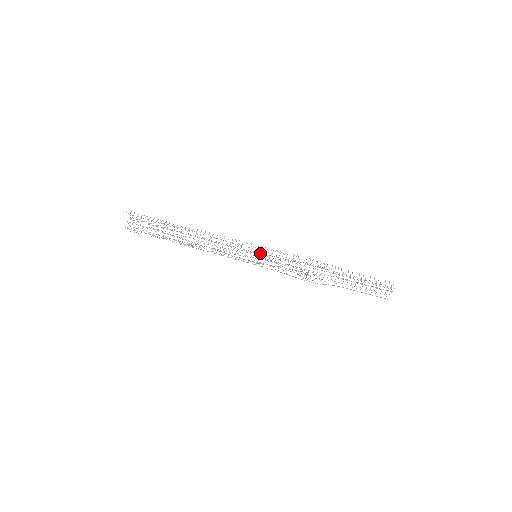
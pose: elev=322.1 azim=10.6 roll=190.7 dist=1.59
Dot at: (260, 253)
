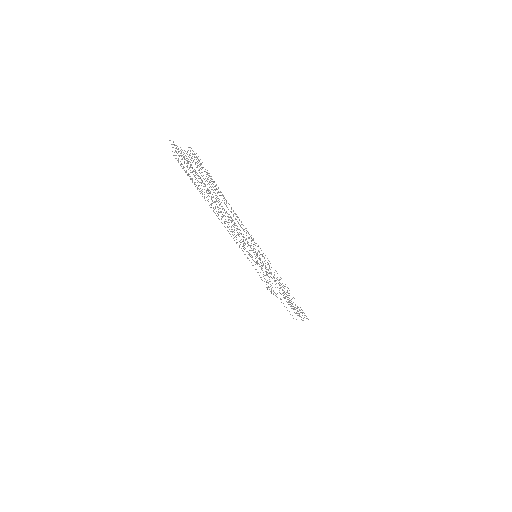
Dot at: occluded
